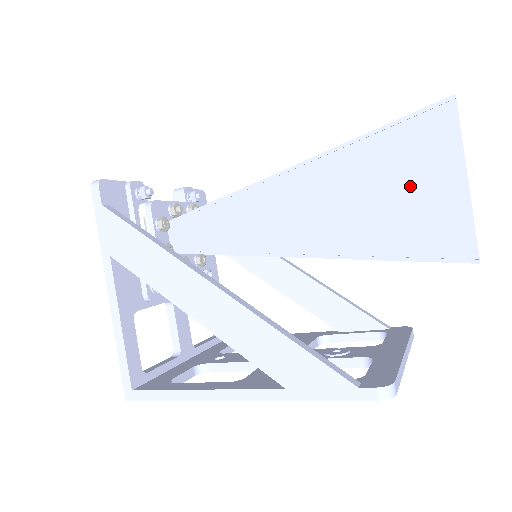
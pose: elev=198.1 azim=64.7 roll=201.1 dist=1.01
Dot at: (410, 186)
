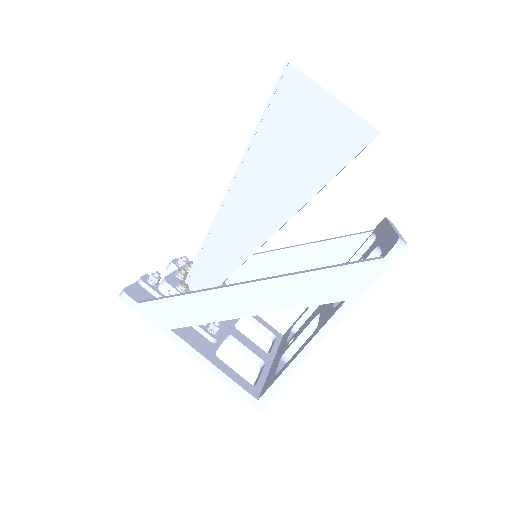
Dot at: (308, 127)
